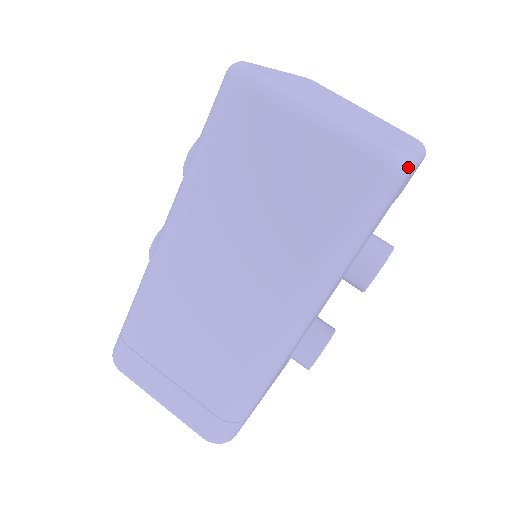
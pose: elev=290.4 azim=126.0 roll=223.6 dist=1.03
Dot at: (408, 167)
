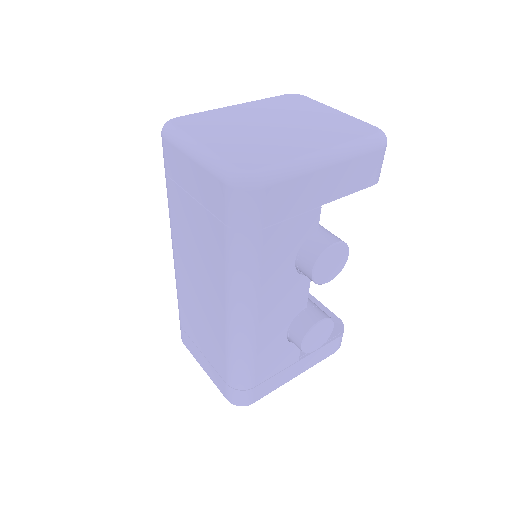
Dot at: (256, 183)
